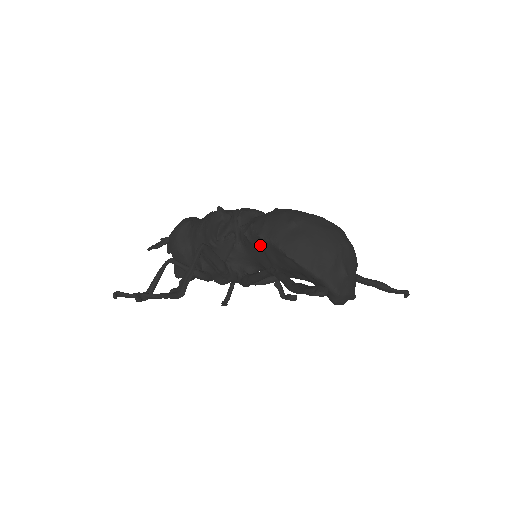
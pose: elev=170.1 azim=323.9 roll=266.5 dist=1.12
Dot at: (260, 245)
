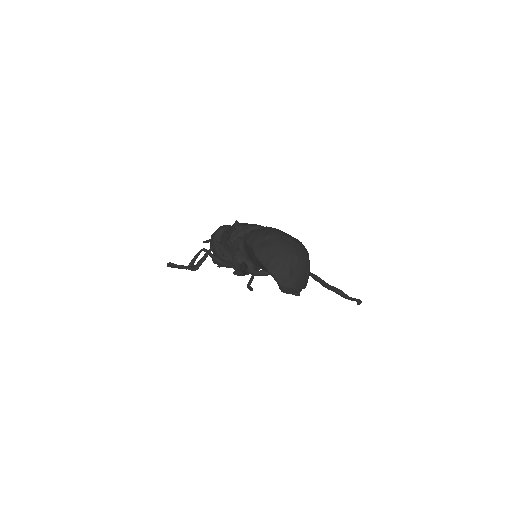
Dot at: (248, 248)
